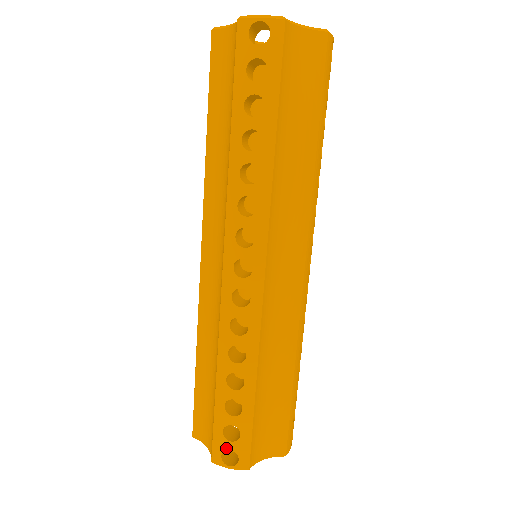
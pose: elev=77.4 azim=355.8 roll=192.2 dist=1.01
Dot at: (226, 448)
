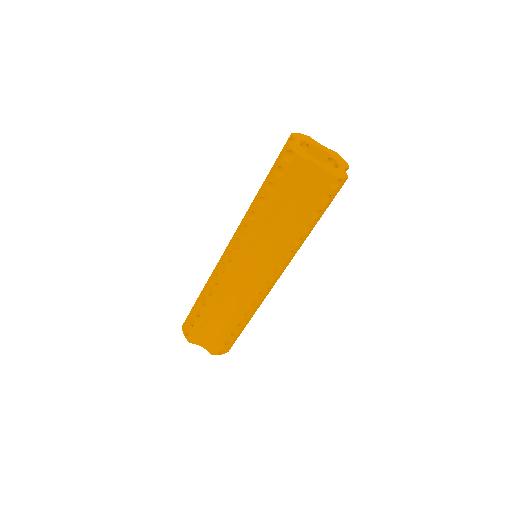
Dot at: (224, 348)
